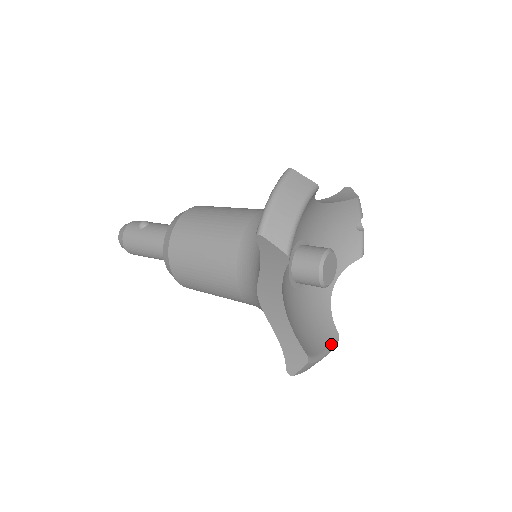
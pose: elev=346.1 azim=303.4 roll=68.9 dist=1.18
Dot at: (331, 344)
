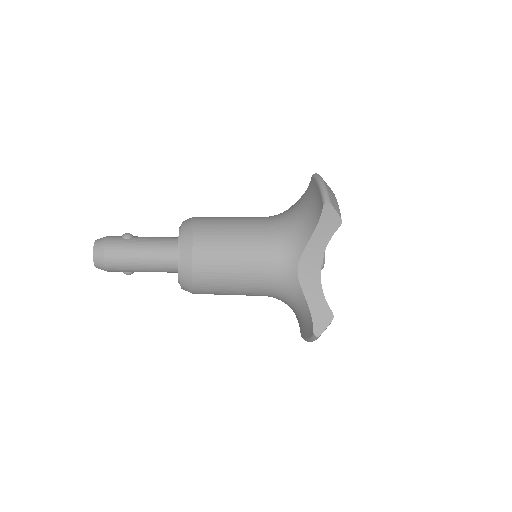
Dot at: occluded
